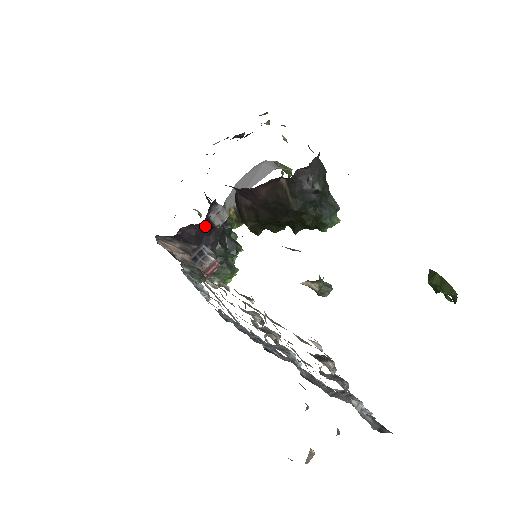
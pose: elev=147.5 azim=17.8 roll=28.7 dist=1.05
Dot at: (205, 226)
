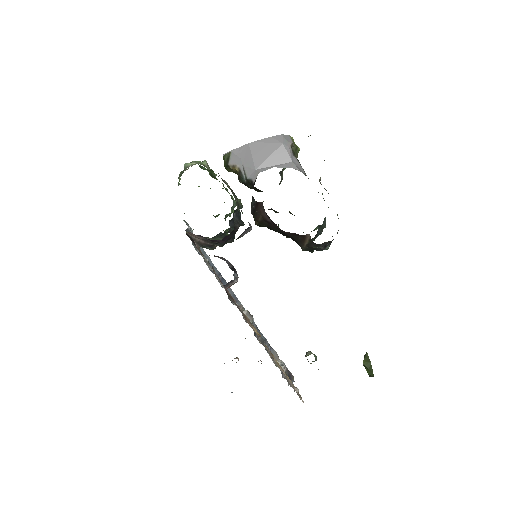
Dot at: occluded
